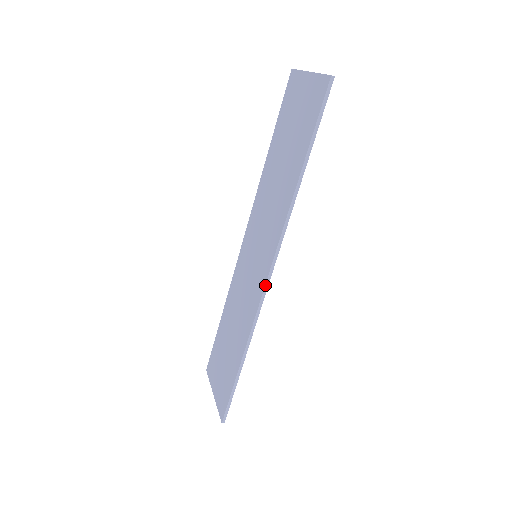
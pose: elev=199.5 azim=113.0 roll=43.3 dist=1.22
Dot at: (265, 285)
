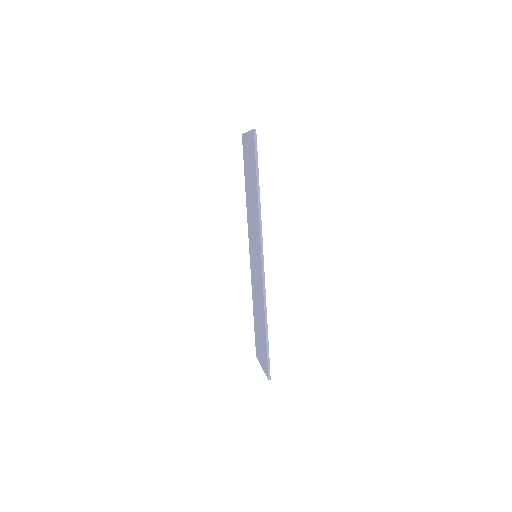
Dot at: (262, 269)
